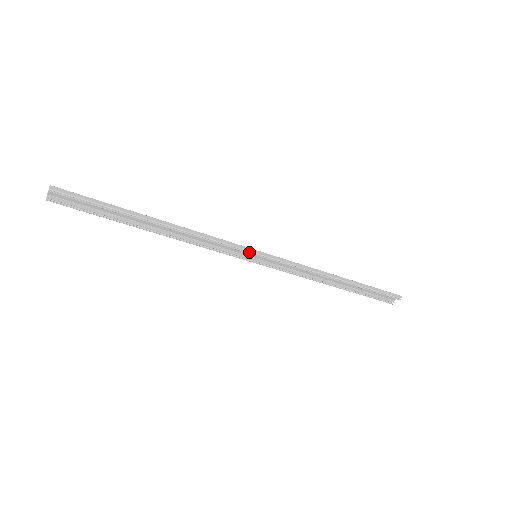
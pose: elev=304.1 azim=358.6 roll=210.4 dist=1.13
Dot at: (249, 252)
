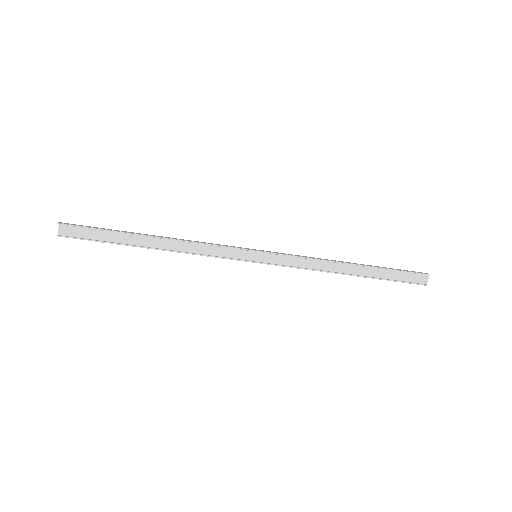
Dot at: (246, 249)
